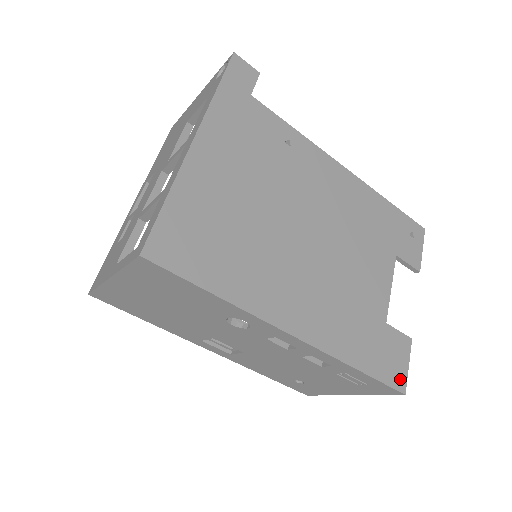
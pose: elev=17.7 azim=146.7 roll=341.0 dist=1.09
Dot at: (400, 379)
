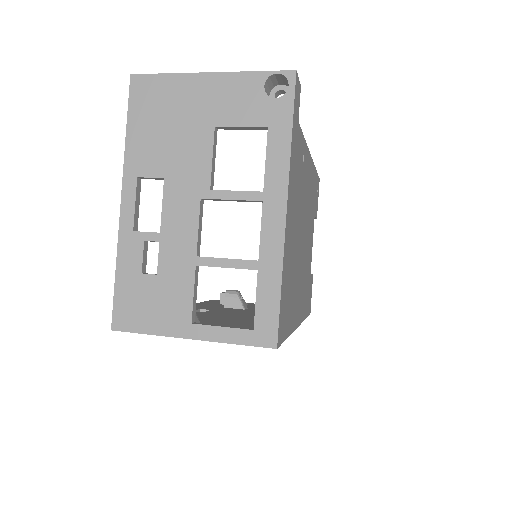
Dot at: (310, 306)
